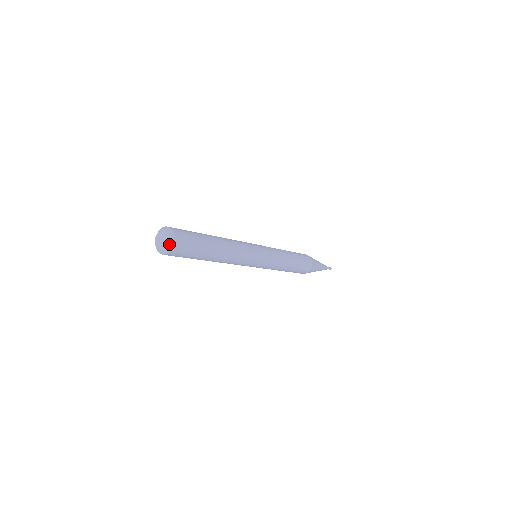
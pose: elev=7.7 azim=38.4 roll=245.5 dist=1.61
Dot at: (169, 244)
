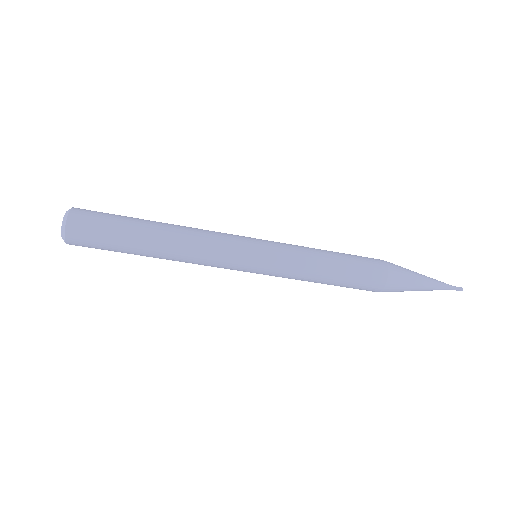
Dot at: (62, 227)
